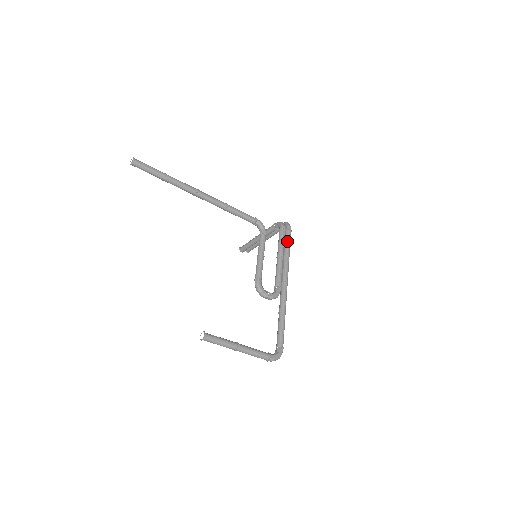
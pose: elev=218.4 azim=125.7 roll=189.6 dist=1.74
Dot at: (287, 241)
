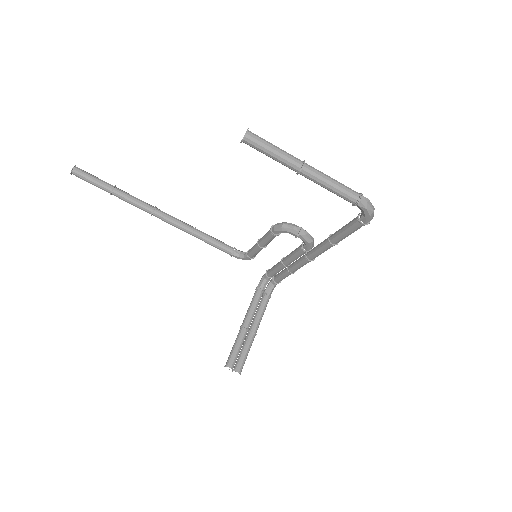
Dot at: (282, 270)
